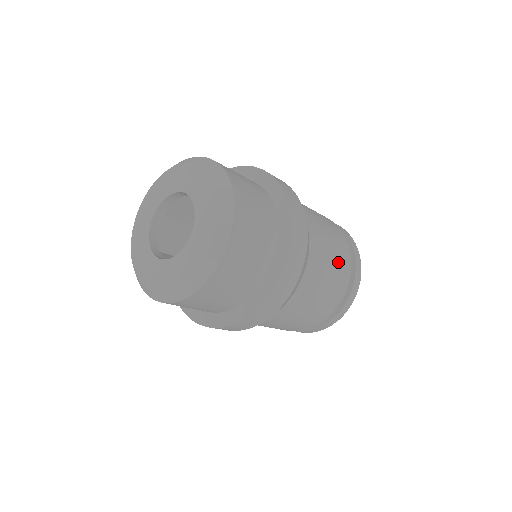
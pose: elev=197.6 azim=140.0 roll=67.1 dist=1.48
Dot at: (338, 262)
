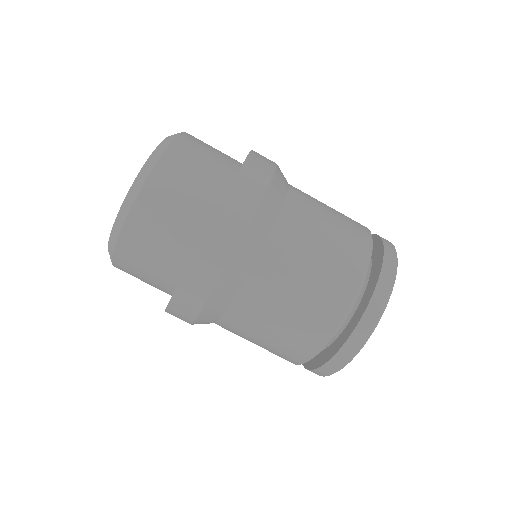
Dot at: (344, 218)
